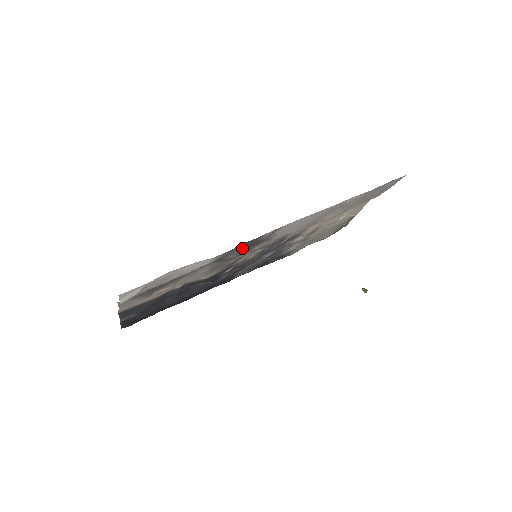
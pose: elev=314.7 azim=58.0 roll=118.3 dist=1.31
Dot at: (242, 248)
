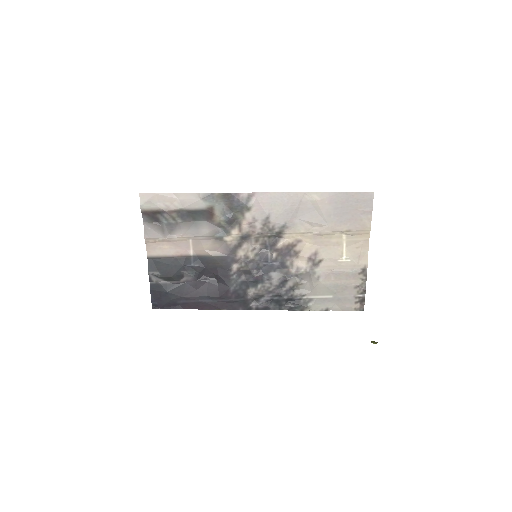
Dot at: (228, 208)
